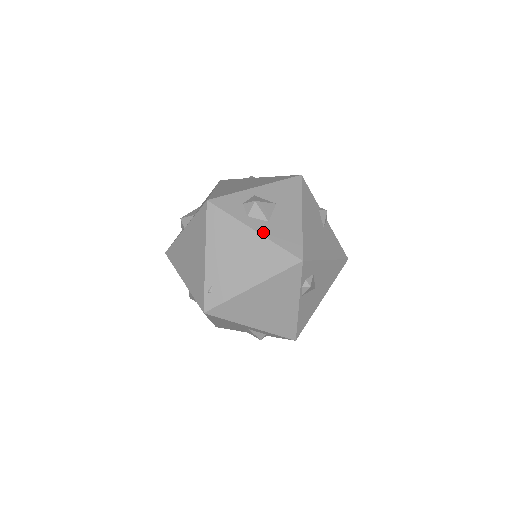
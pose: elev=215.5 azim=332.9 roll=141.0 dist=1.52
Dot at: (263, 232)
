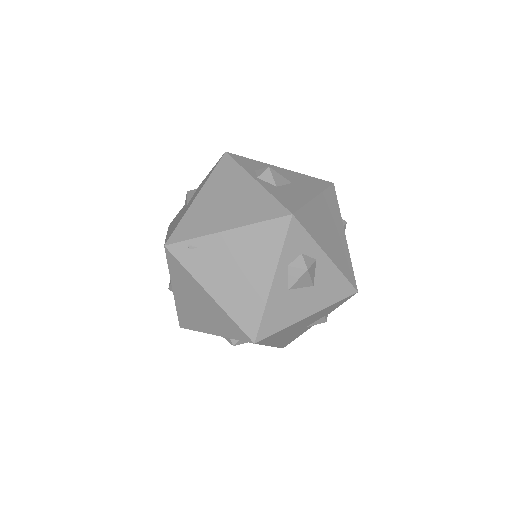
Dot at: (274, 291)
